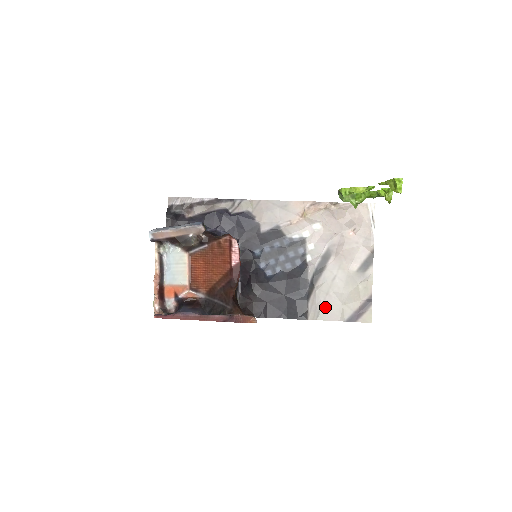
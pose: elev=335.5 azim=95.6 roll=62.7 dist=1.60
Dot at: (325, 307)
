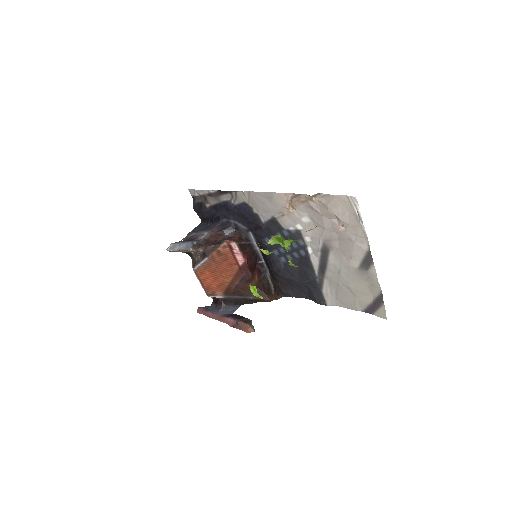
Dot at: (340, 296)
